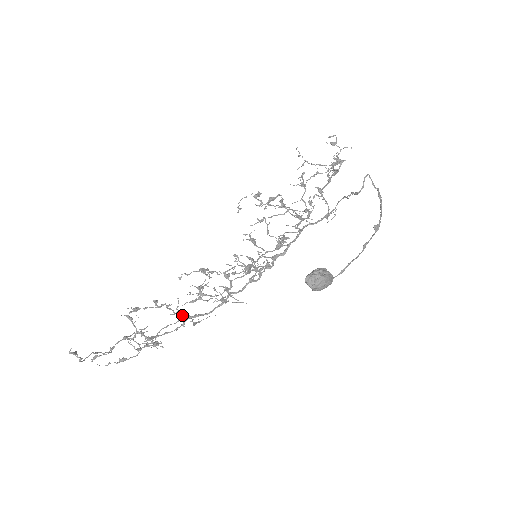
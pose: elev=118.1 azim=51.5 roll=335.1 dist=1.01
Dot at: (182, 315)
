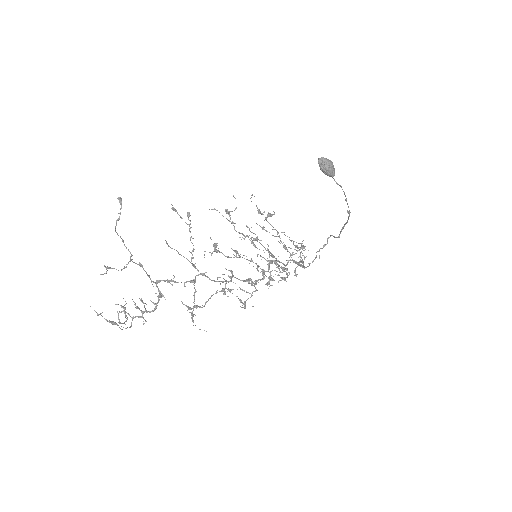
Dot at: (195, 266)
